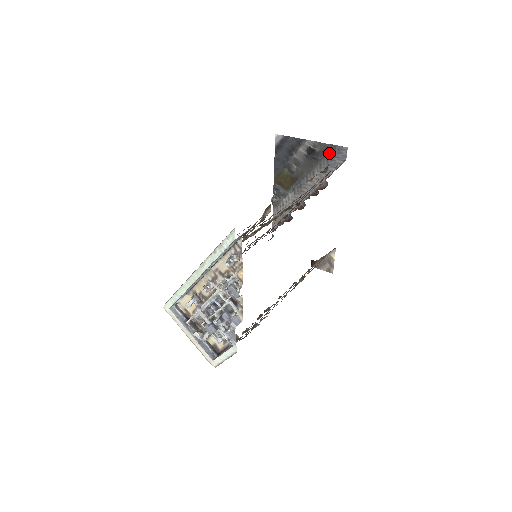
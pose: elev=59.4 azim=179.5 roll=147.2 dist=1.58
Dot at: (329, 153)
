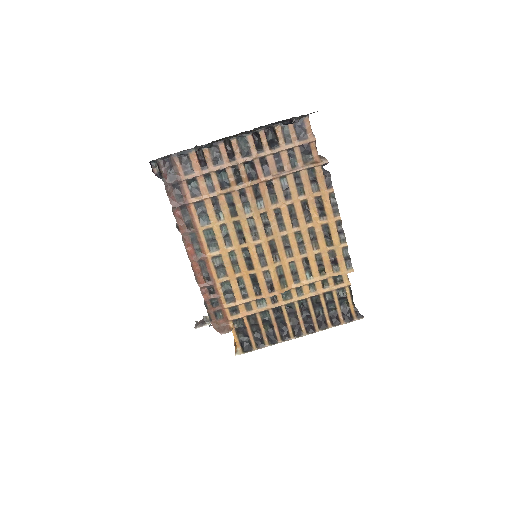
Dot at: occluded
